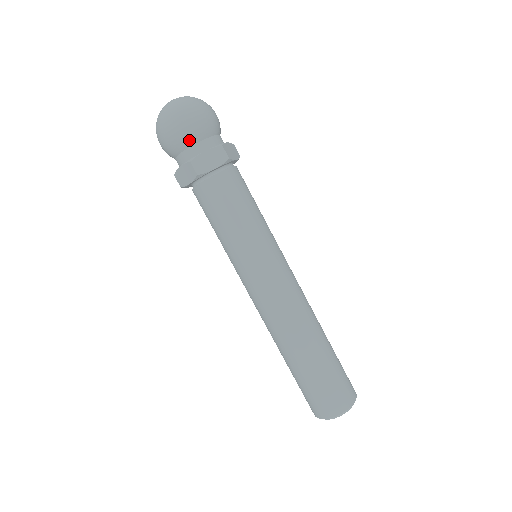
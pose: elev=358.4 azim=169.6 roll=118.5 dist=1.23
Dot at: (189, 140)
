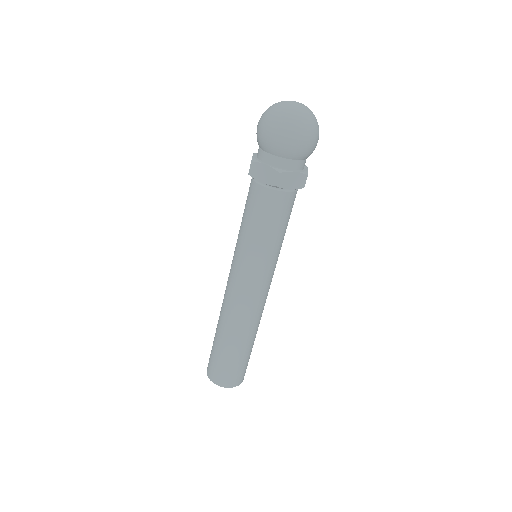
Dot at: (291, 155)
